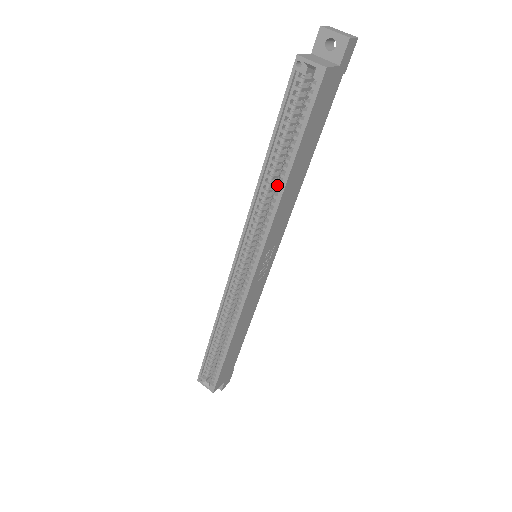
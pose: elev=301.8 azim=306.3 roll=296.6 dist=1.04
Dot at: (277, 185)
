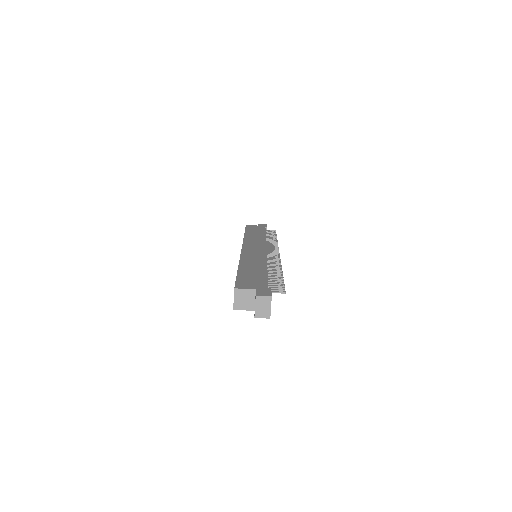
Dot at: occluded
